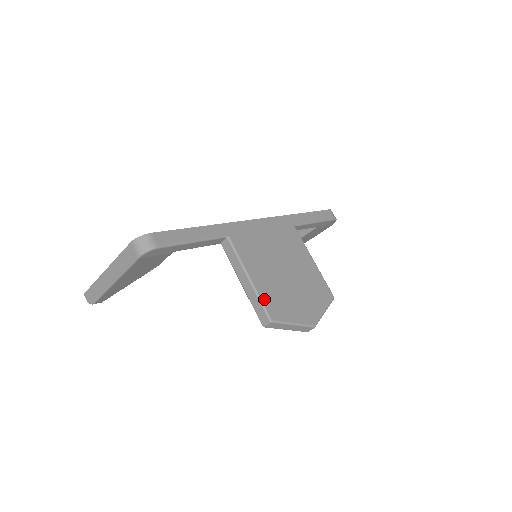
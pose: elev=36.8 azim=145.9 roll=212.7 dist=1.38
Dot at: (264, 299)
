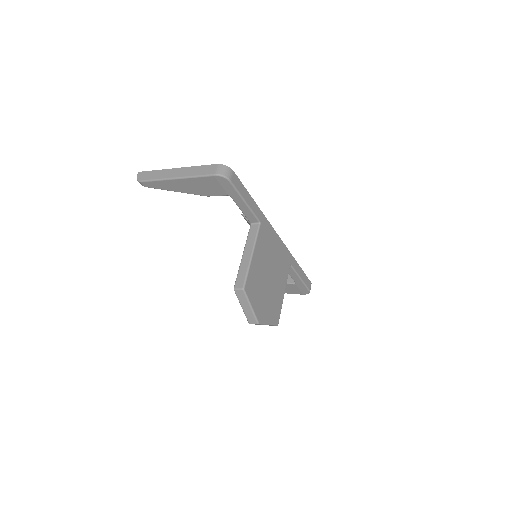
Dot at: (250, 274)
